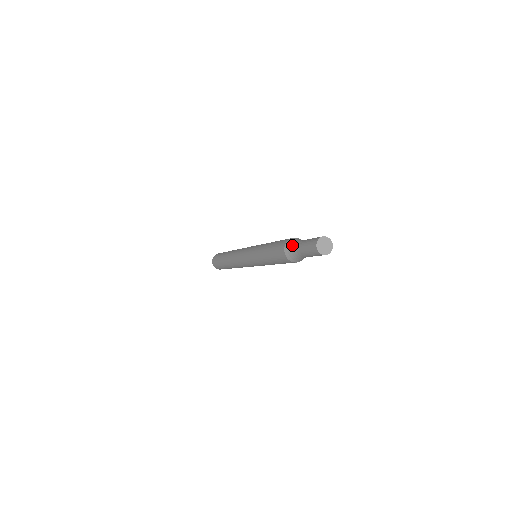
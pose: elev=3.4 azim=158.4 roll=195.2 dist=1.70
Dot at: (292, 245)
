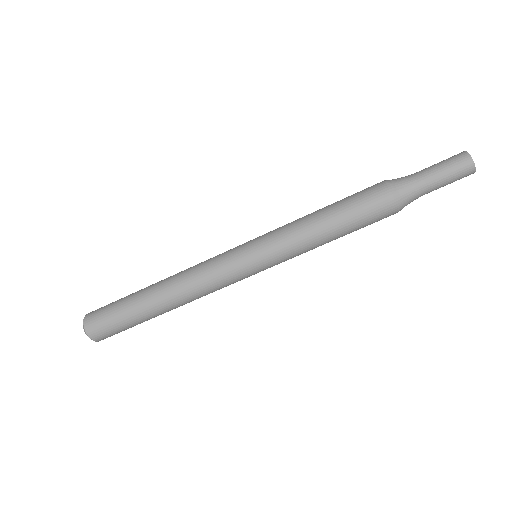
Dot at: (401, 178)
